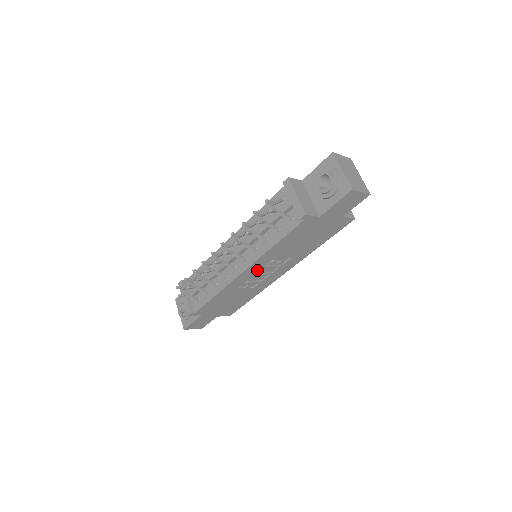
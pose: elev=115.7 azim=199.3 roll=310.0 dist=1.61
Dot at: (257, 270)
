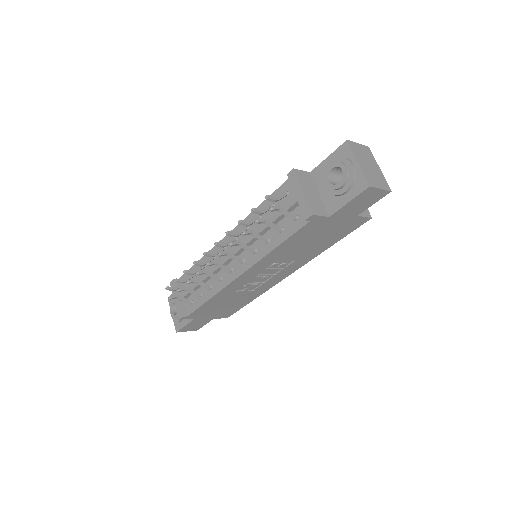
Dot at: (256, 273)
